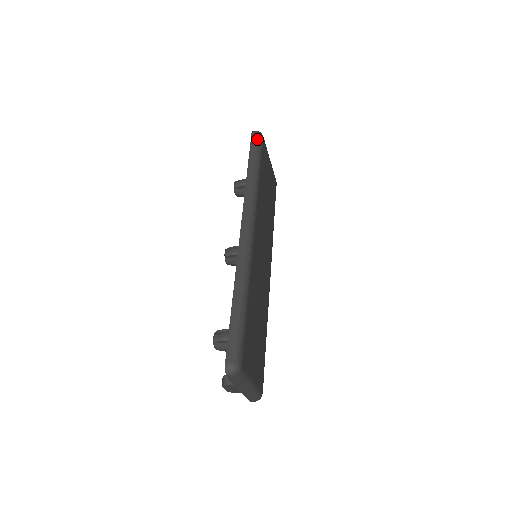
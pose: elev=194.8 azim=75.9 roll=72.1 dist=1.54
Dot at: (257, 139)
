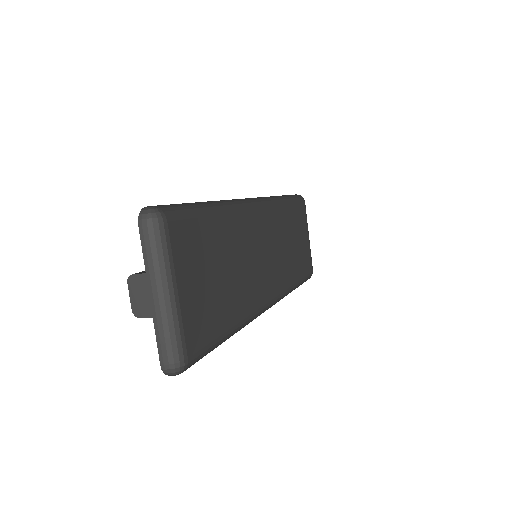
Dot at: (297, 195)
